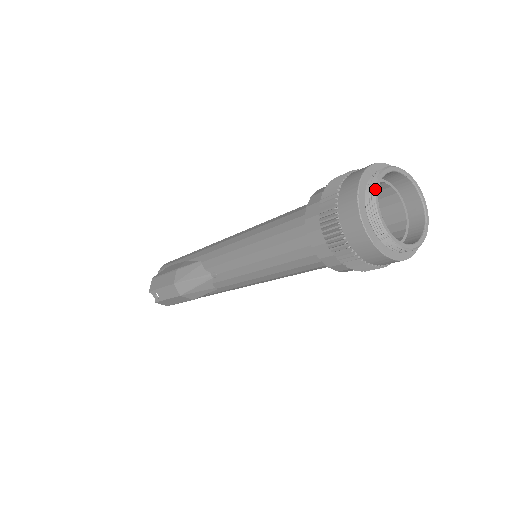
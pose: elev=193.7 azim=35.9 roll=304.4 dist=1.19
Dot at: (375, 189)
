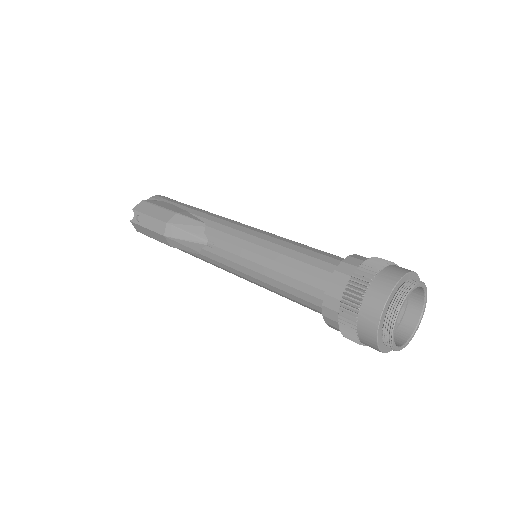
Dot at: (408, 293)
